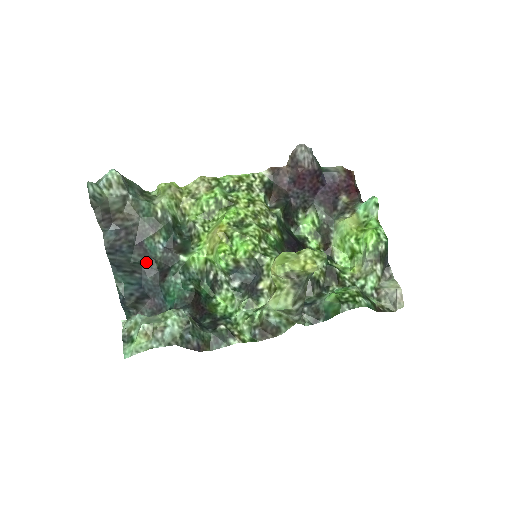
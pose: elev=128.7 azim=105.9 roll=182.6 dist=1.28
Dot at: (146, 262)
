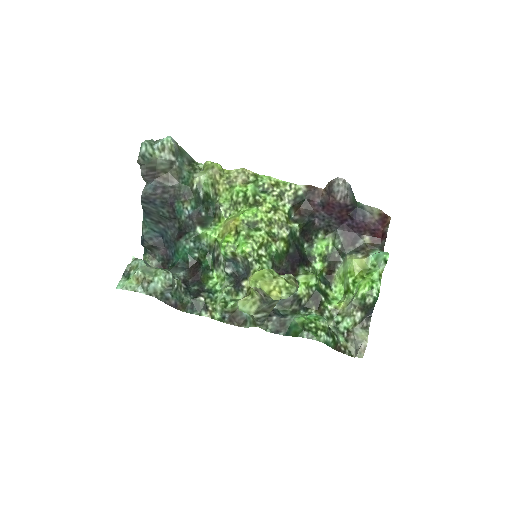
Dot at: (172, 219)
